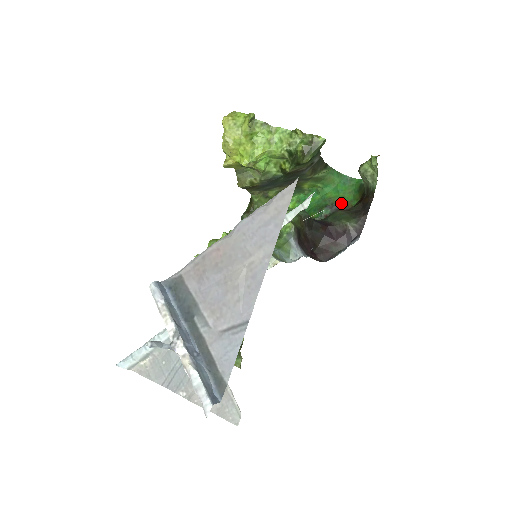
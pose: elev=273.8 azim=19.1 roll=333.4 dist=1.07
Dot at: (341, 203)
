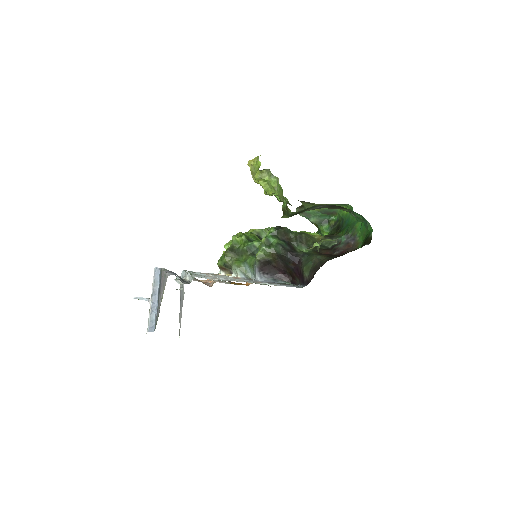
Dot at: (355, 239)
